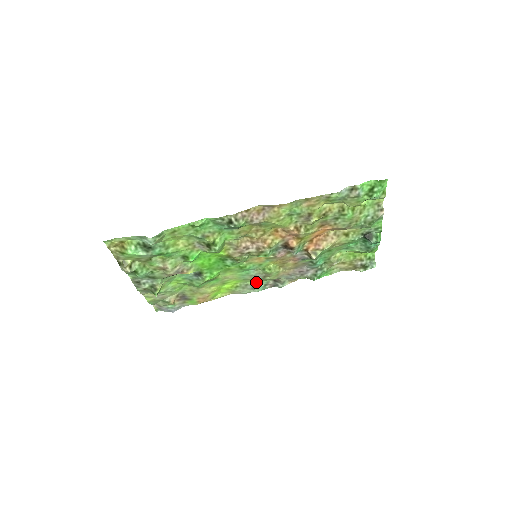
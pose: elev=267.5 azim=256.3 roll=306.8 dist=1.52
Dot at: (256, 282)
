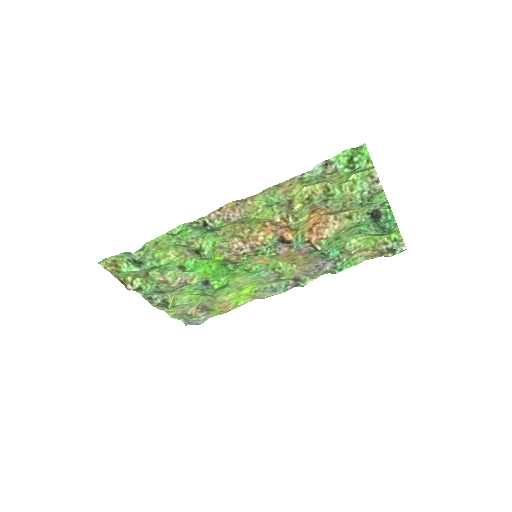
Dot at: (274, 284)
